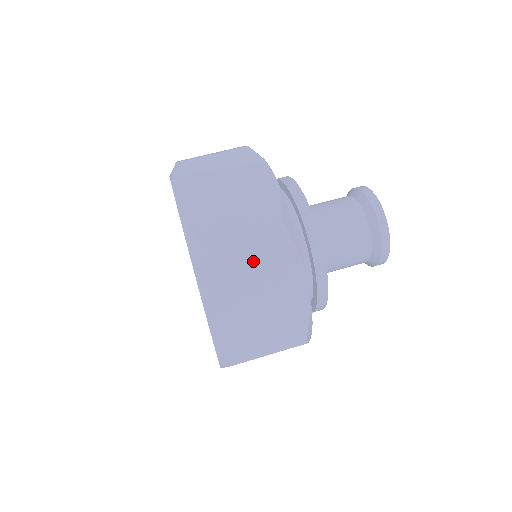
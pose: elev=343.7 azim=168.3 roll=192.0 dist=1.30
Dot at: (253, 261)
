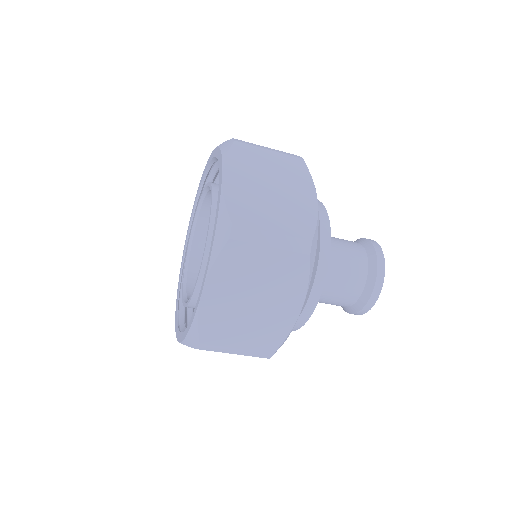
Dot at: (273, 166)
